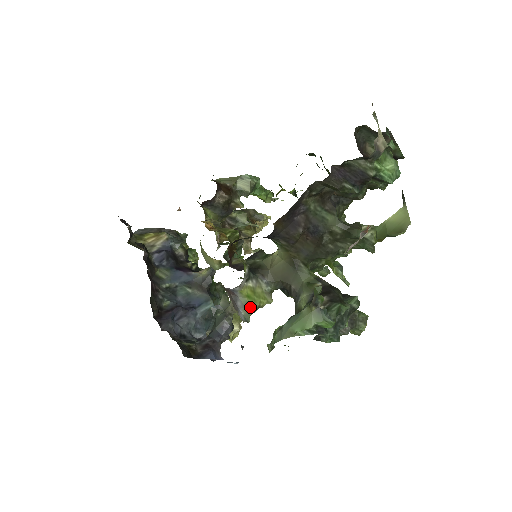
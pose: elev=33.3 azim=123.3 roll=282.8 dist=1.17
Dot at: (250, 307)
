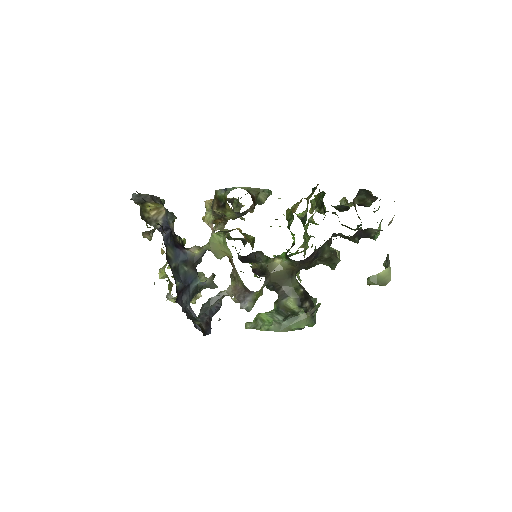
Dot at: (255, 302)
